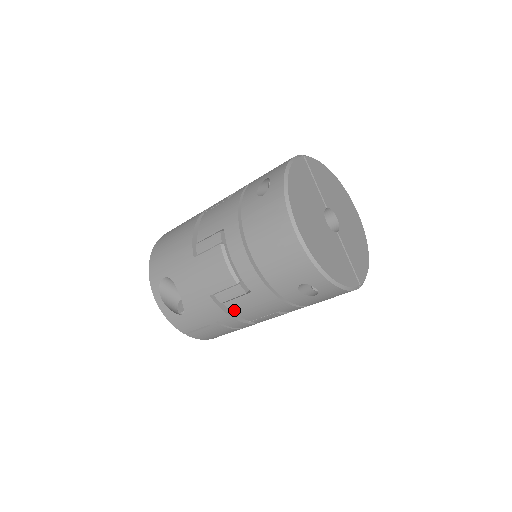
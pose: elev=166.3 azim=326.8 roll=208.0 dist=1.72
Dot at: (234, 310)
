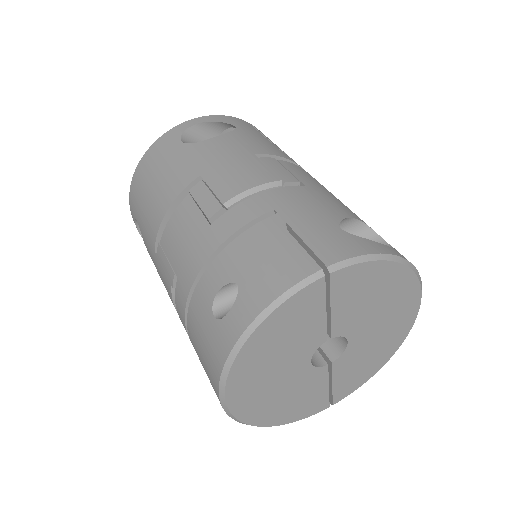
Dot at: occluded
